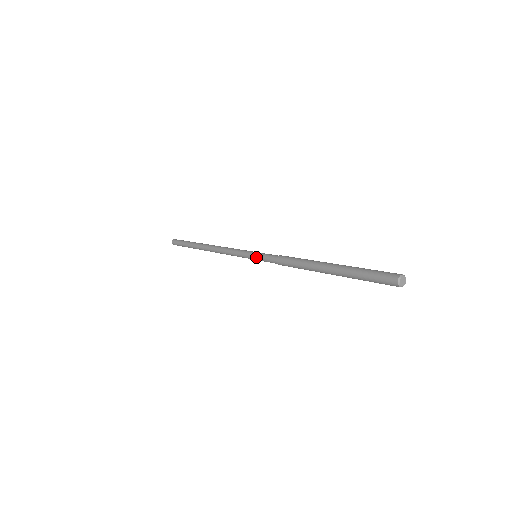
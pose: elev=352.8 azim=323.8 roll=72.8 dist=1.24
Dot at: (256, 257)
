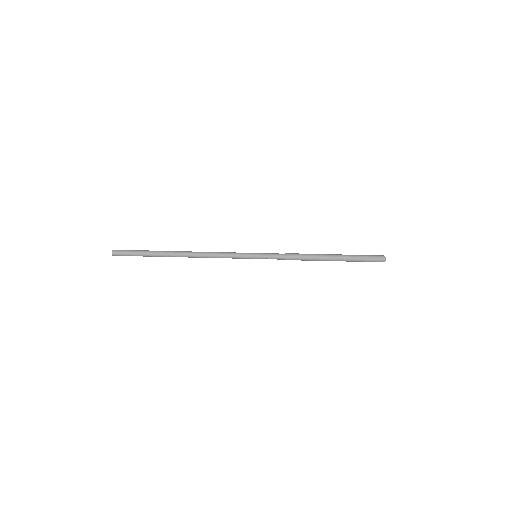
Dot at: (261, 256)
